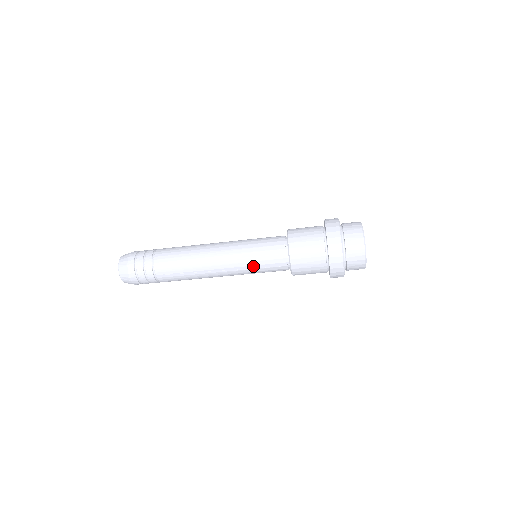
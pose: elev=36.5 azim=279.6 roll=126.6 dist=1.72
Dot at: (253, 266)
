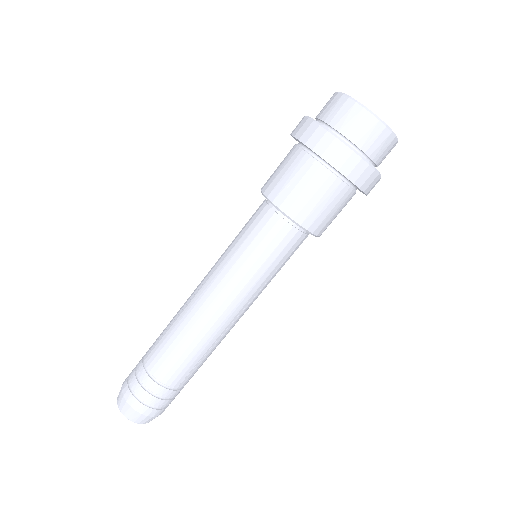
Dot at: (233, 244)
